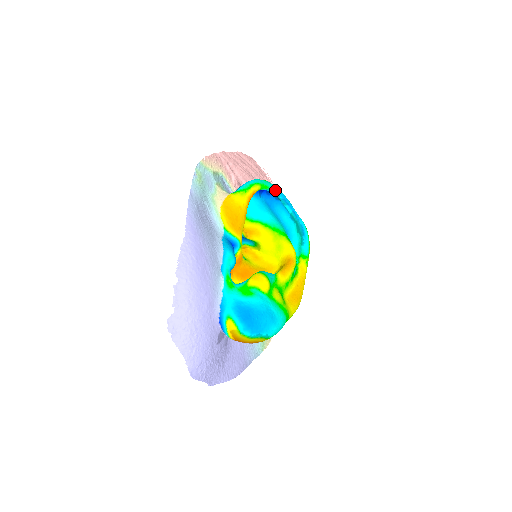
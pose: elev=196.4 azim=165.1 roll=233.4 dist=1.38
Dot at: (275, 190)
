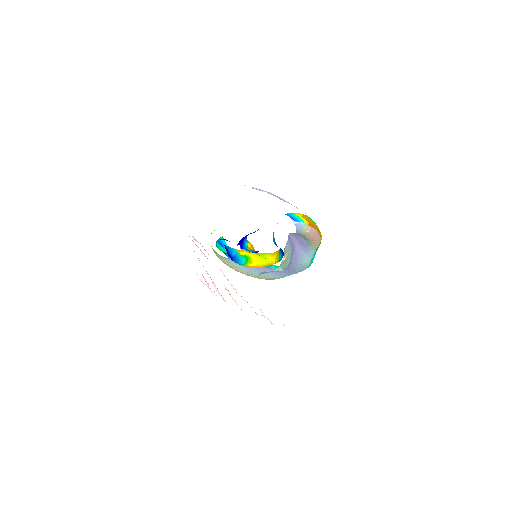
Dot at: occluded
